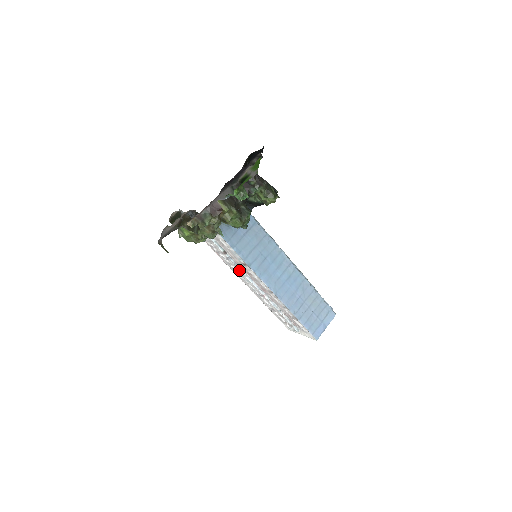
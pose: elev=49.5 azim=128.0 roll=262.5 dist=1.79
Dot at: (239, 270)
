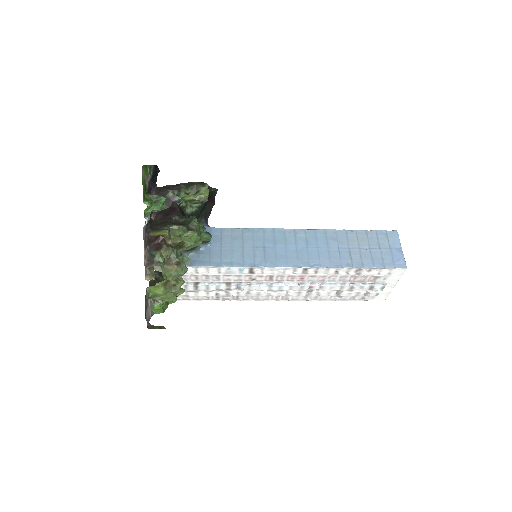
Dot at: (260, 286)
